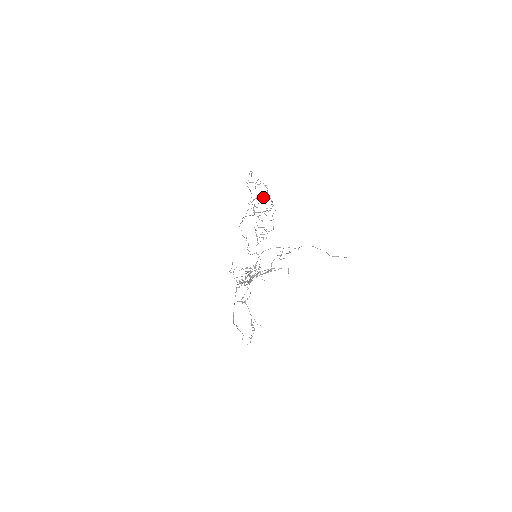
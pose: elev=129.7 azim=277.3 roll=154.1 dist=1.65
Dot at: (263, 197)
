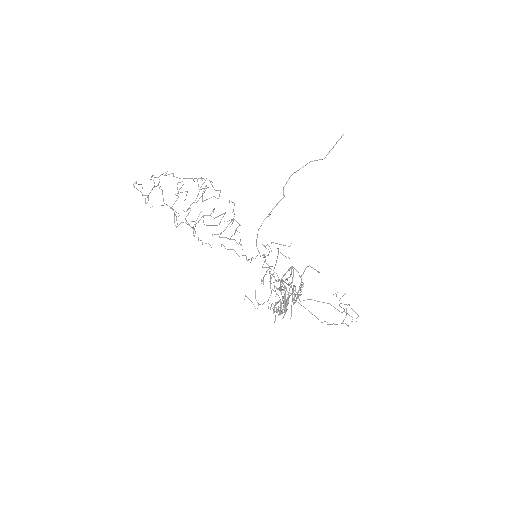
Dot at: occluded
